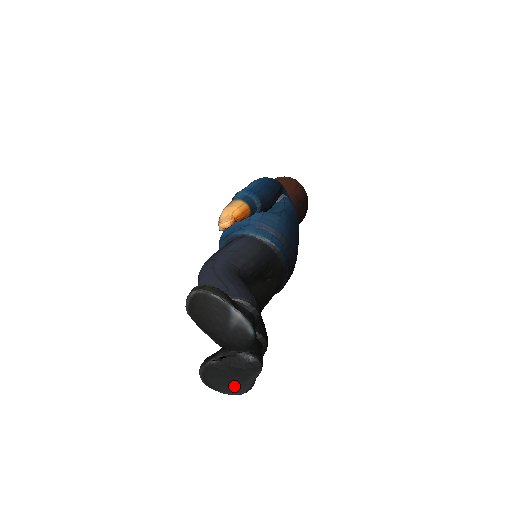
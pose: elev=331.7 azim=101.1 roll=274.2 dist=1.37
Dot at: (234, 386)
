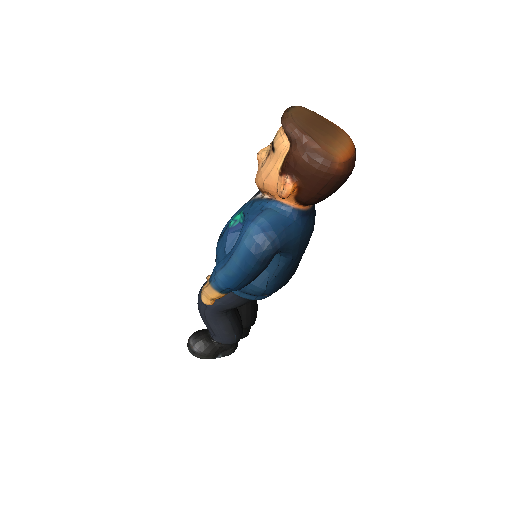
Dot at: occluded
